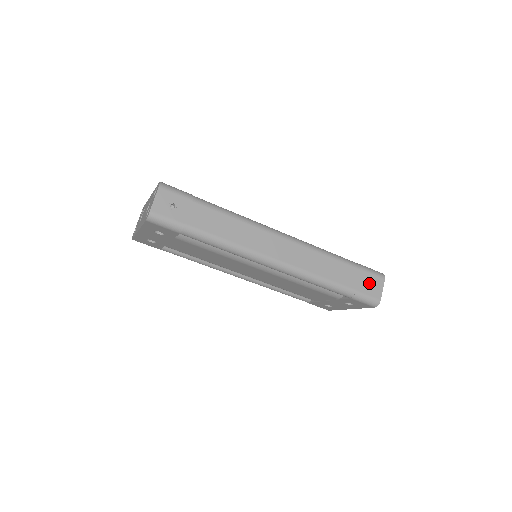
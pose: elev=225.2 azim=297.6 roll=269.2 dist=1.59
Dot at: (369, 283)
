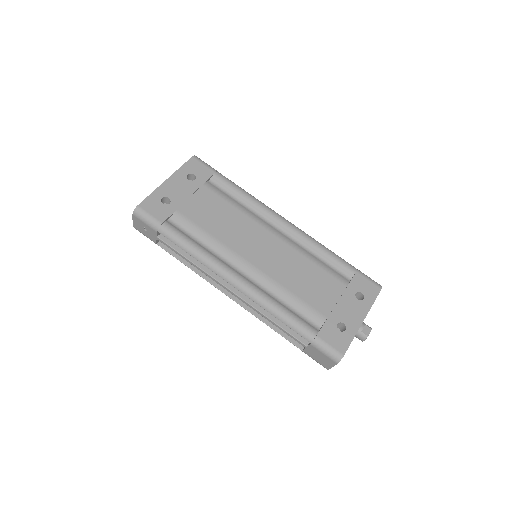
Dot at: occluded
